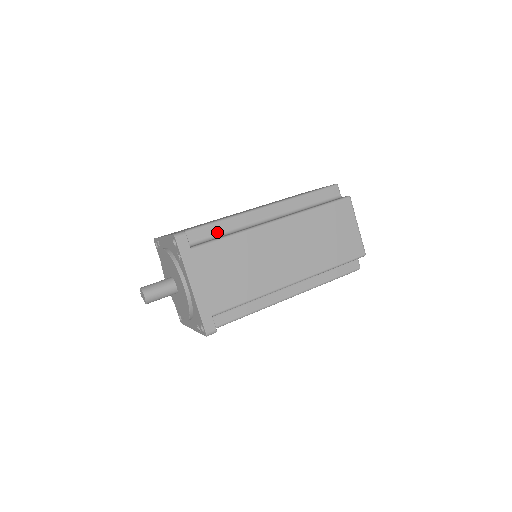
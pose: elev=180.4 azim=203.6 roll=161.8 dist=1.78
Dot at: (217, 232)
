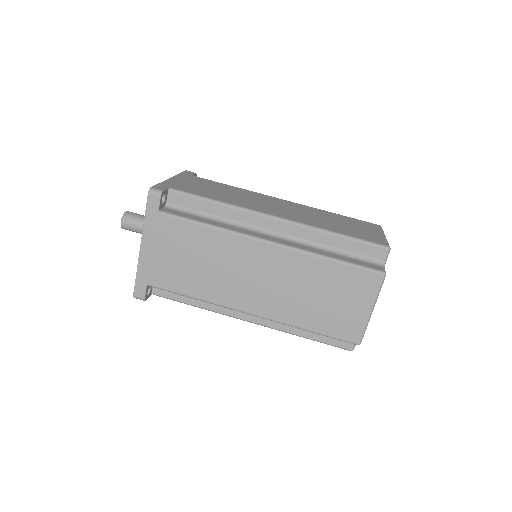
Dot at: (206, 211)
